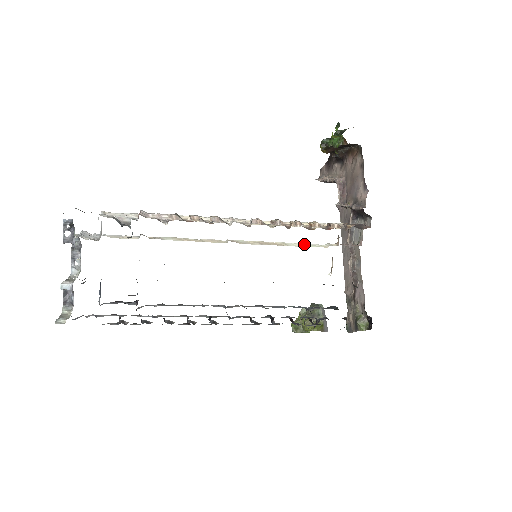
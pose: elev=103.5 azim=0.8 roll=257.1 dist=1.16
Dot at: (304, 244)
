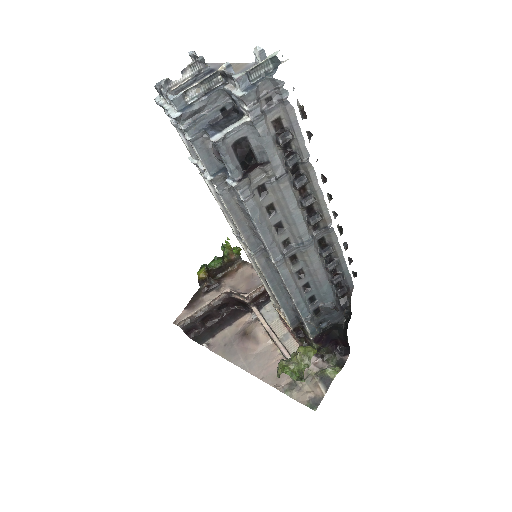
Dot at: occluded
